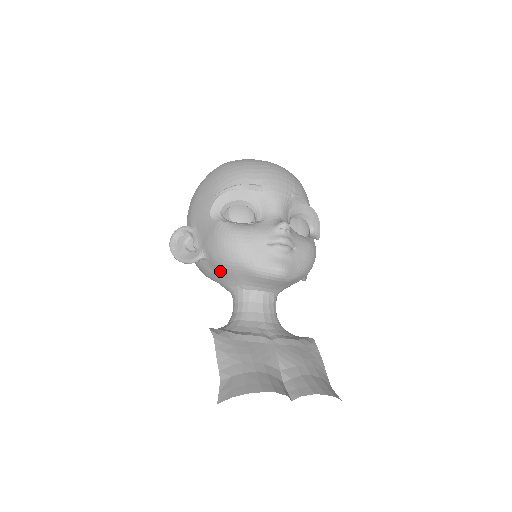
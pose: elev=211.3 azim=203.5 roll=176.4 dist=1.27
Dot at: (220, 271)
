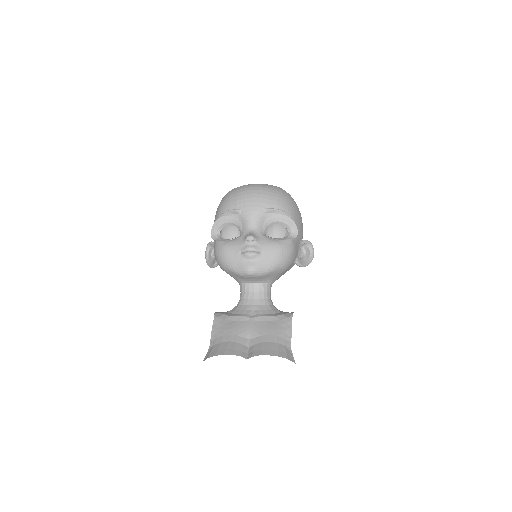
Dot at: occluded
